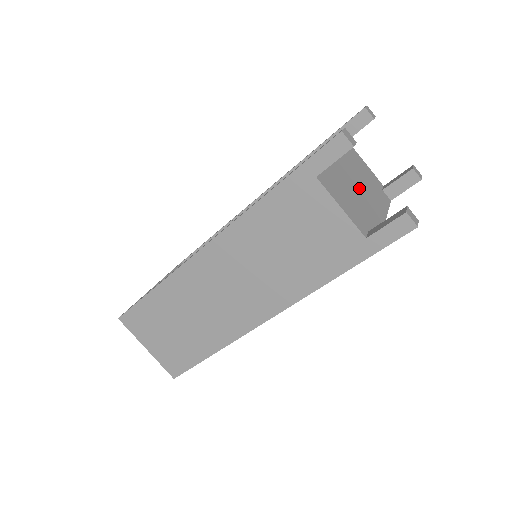
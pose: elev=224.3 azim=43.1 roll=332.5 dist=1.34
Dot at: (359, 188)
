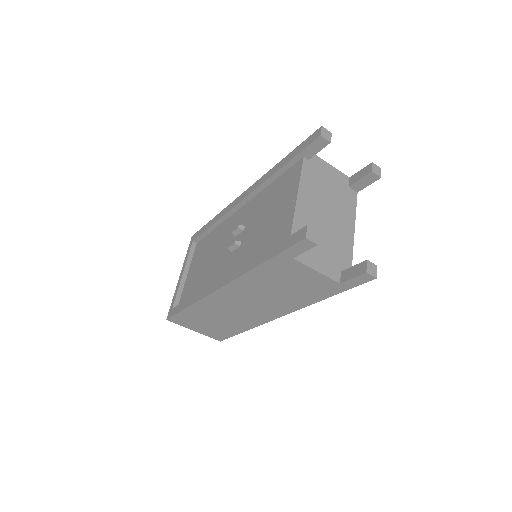
Dot at: (328, 218)
